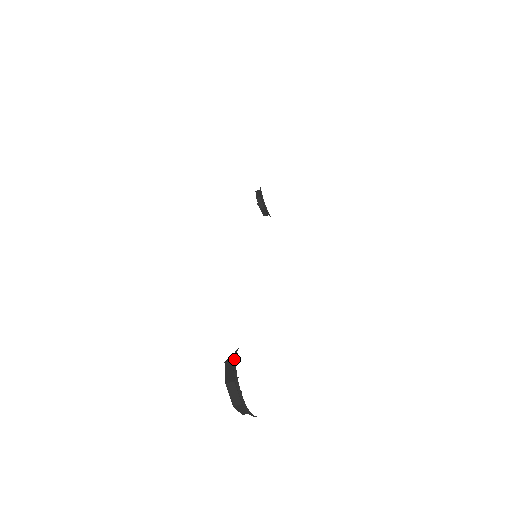
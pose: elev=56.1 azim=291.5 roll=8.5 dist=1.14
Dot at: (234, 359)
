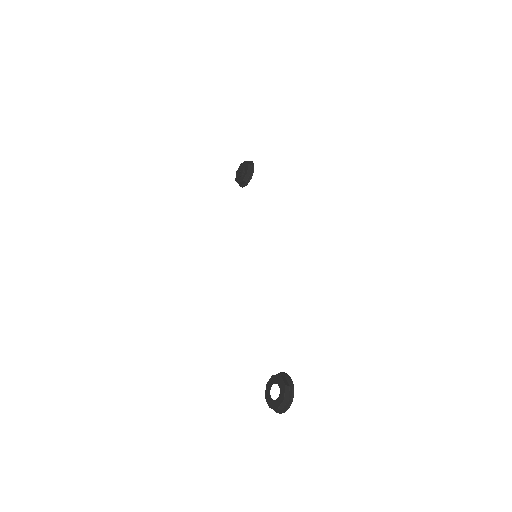
Dot at: (293, 388)
